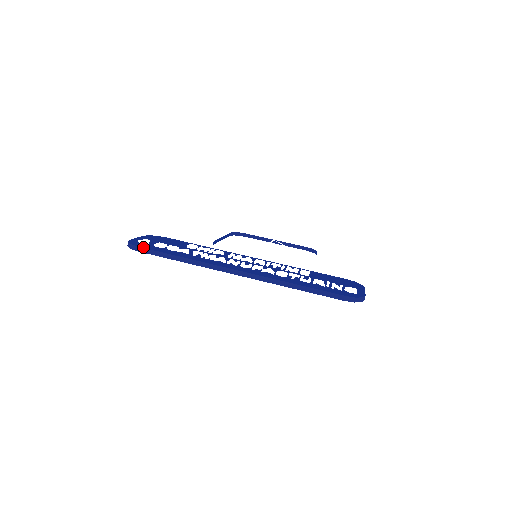
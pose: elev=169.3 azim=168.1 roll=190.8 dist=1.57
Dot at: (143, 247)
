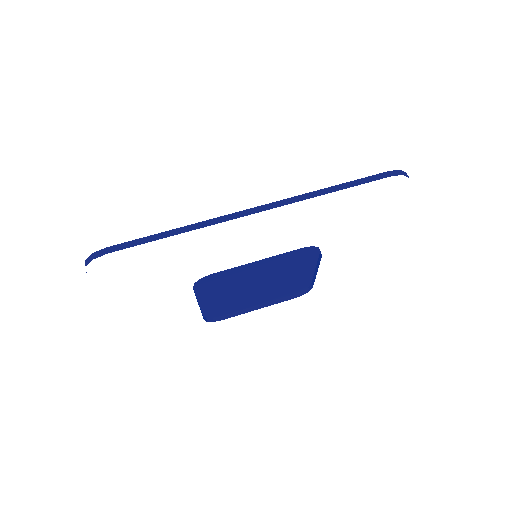
Dot at: (111, 247)
